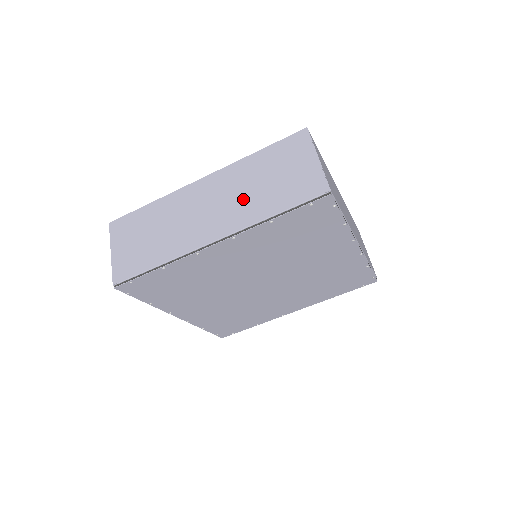
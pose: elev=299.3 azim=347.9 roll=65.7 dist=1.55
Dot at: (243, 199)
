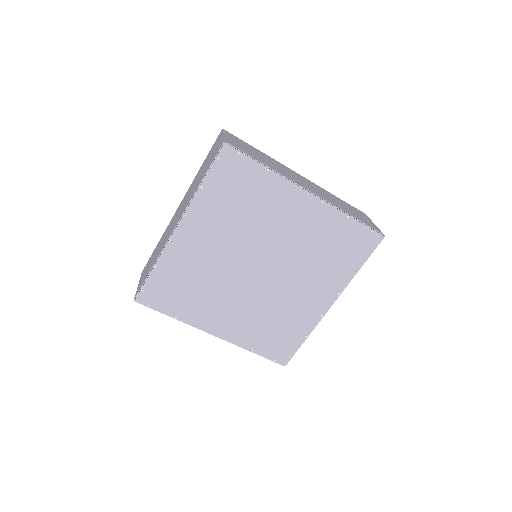
Dot at: (330, 198)
